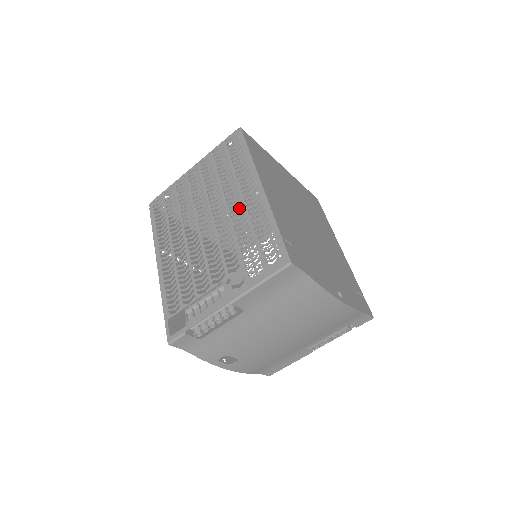
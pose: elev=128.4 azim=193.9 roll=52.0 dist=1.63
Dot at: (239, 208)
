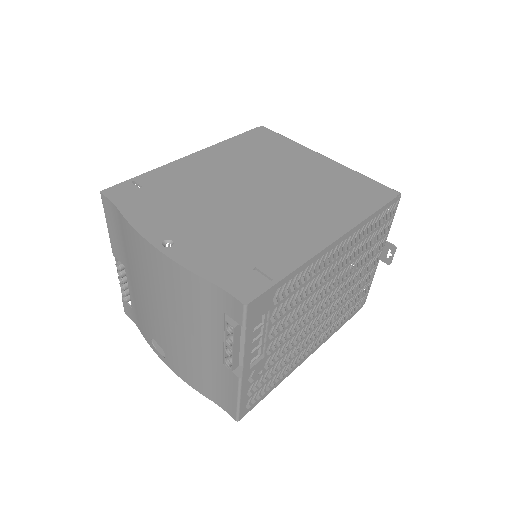
Dot at: occluded
